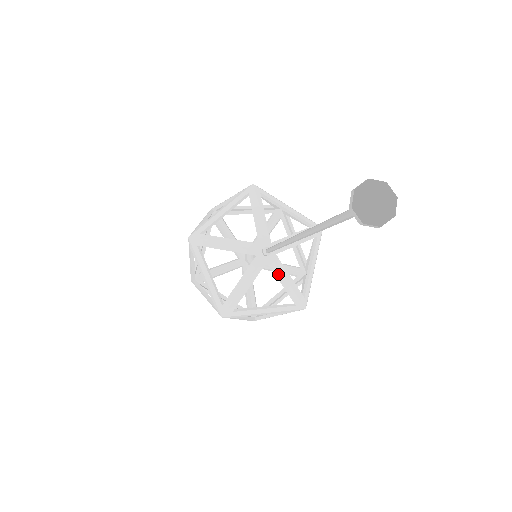
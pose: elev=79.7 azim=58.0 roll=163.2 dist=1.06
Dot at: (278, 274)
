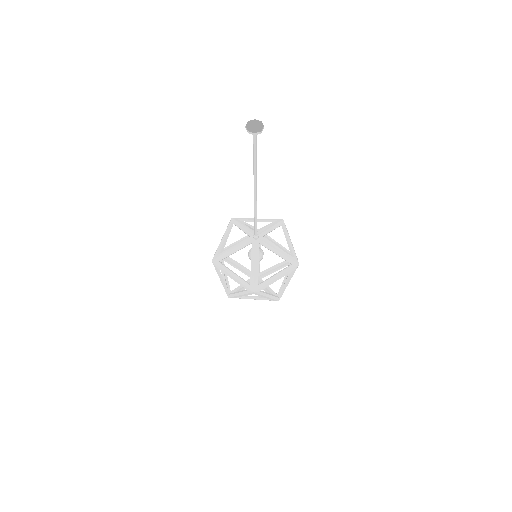
Dot at: (270, 248)
